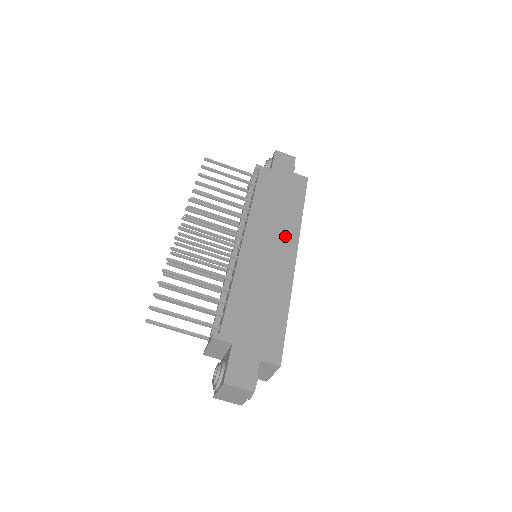
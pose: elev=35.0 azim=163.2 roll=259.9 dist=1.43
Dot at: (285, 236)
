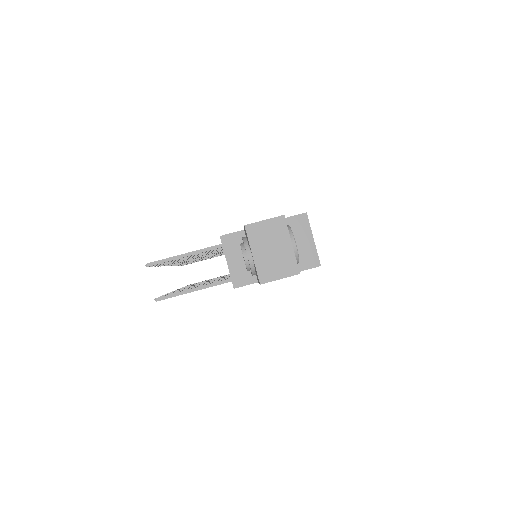
Dot at: occluded
